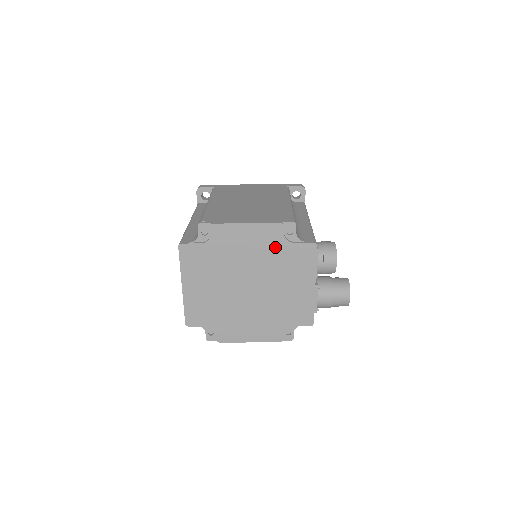
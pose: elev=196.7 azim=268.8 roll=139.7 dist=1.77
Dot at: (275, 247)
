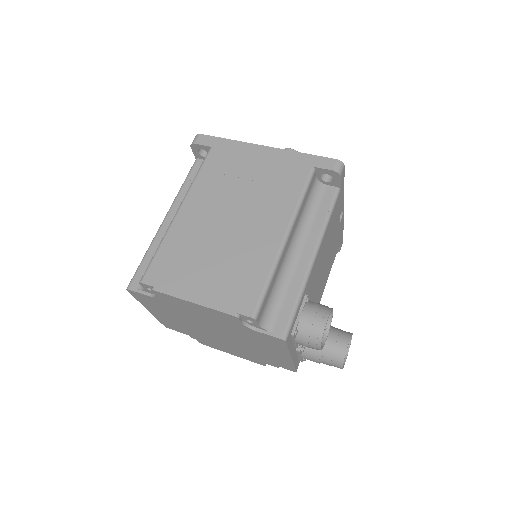
Dot at: (234, 325)
